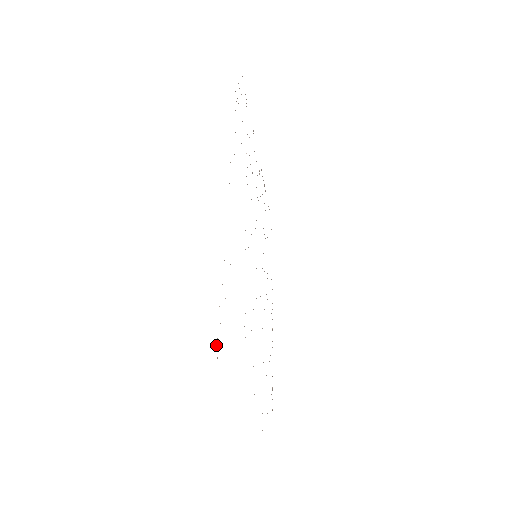
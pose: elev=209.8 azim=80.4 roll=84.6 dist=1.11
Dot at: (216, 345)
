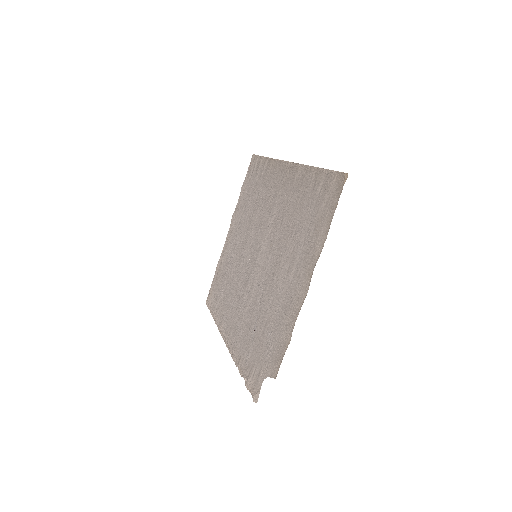
Dot at: (345, 173)
